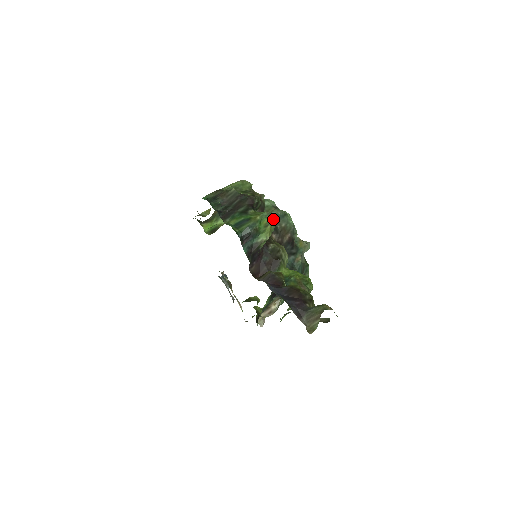
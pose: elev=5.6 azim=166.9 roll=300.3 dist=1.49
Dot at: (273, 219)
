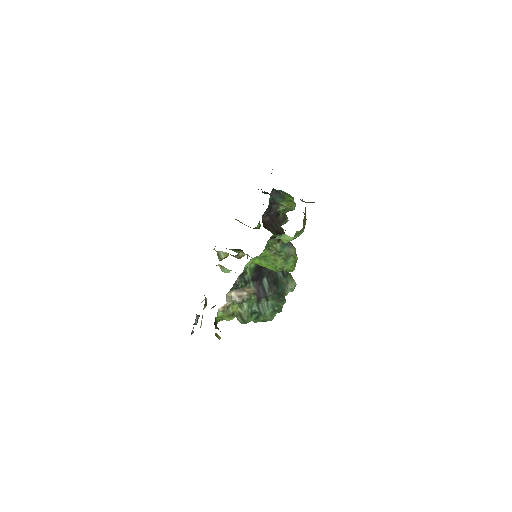
Dot at: (295, 206)
